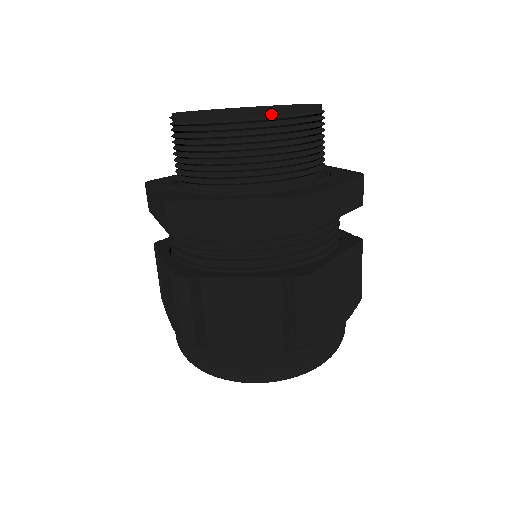
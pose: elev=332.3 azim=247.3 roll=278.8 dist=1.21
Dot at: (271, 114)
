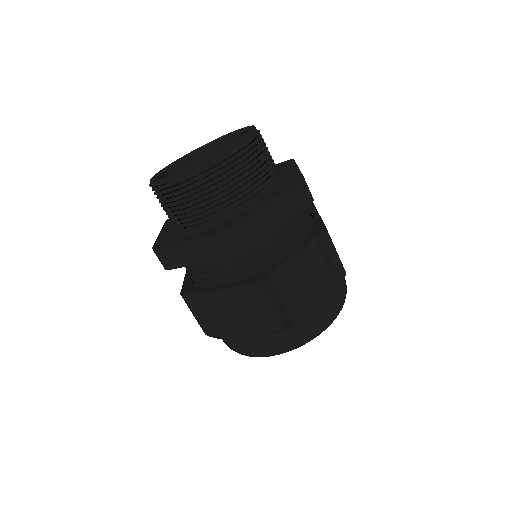
Dot at: (247, 140)
